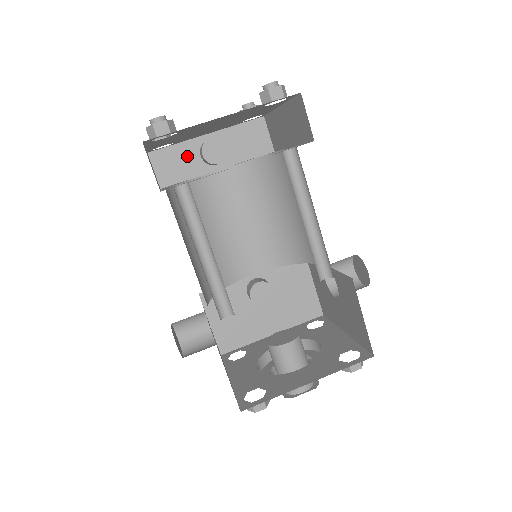
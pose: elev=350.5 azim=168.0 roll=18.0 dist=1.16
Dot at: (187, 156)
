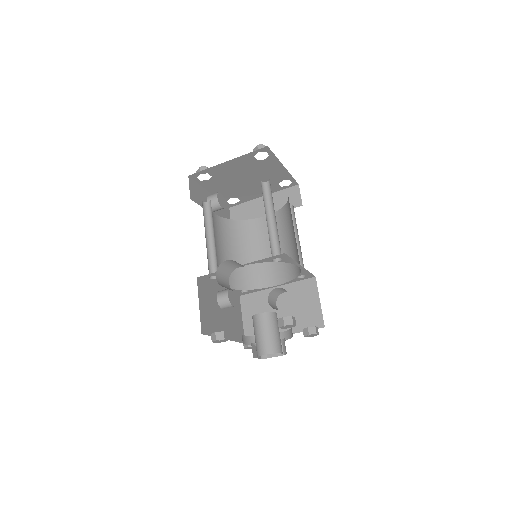
Dot at: (202, 195)
